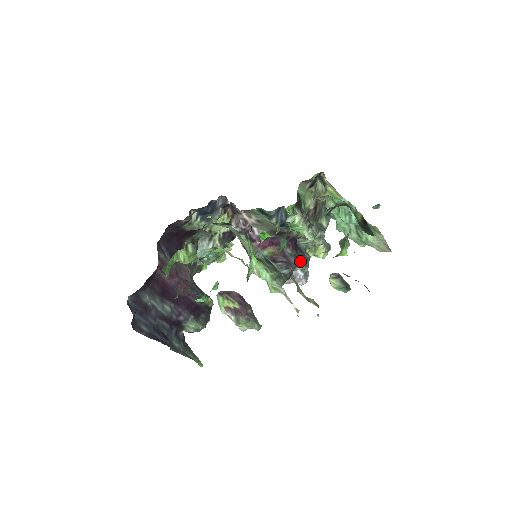
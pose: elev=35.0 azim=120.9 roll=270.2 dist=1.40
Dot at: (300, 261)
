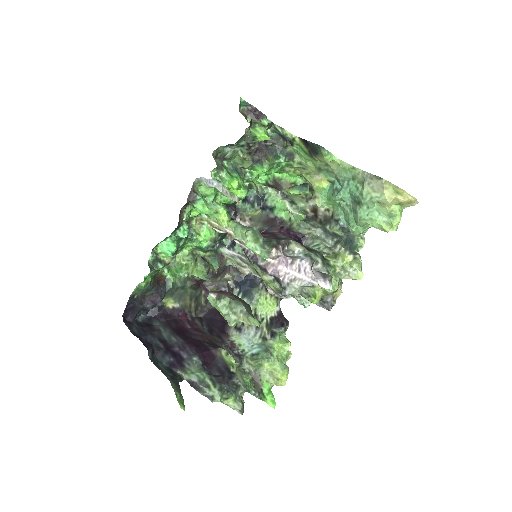
Dot at: (298, 243)
